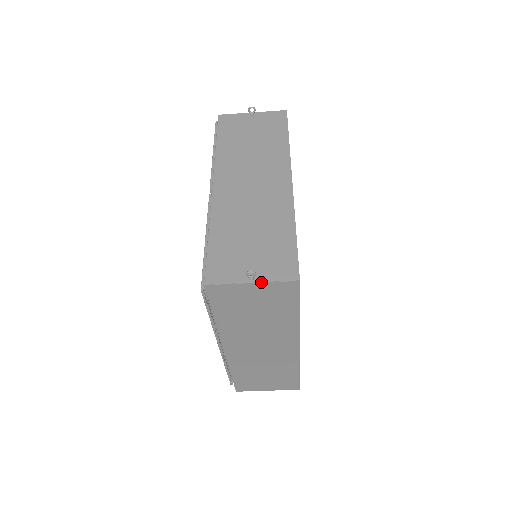
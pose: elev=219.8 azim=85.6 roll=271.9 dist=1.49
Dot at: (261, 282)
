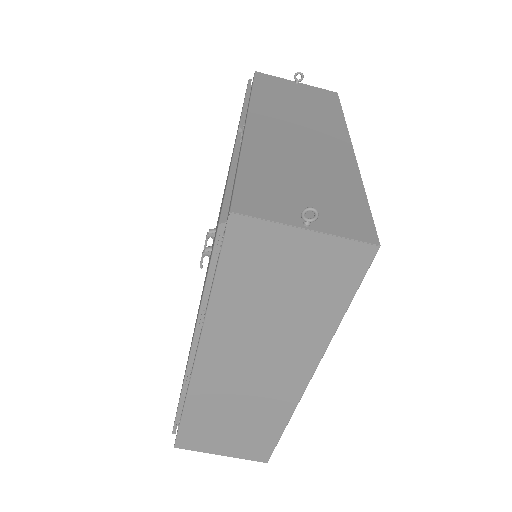
Dot at: (321, 232)
